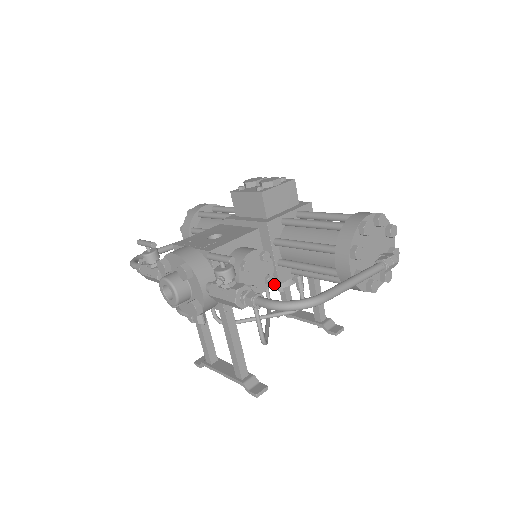
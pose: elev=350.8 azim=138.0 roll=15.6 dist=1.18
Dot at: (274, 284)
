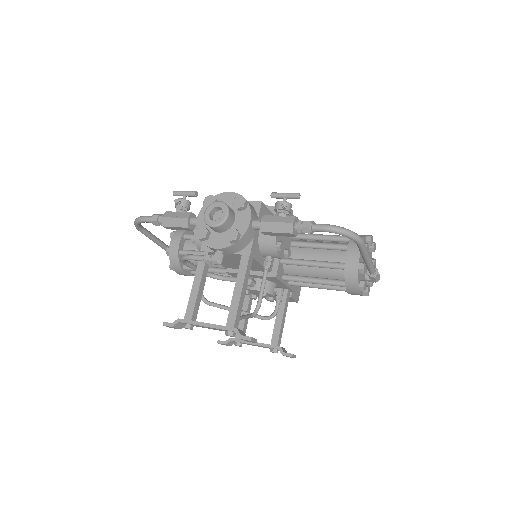
Dot at: (260, 286)
